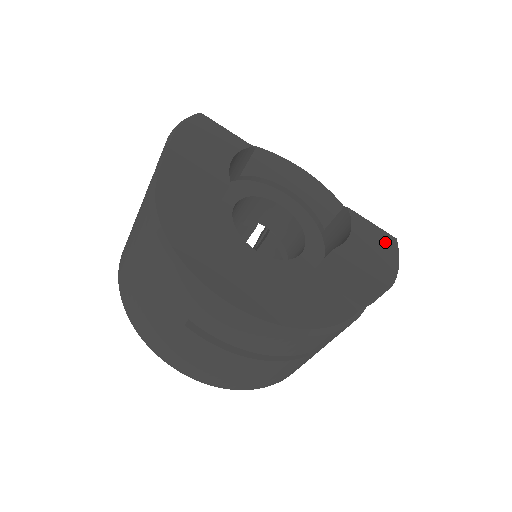
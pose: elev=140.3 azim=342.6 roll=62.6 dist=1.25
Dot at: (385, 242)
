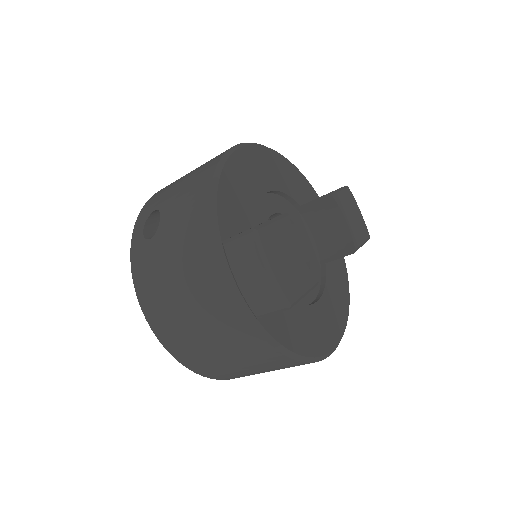
Dot at: (351, 202)
